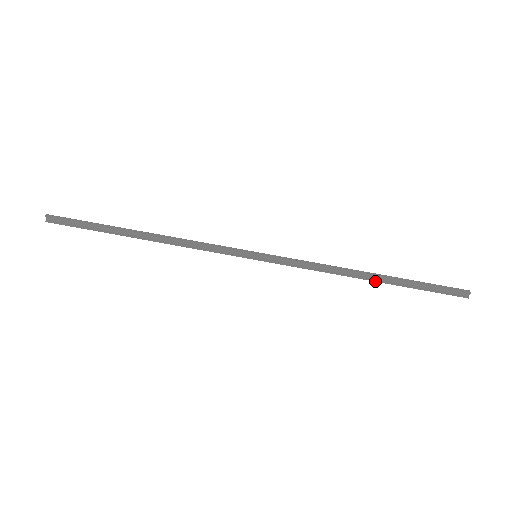
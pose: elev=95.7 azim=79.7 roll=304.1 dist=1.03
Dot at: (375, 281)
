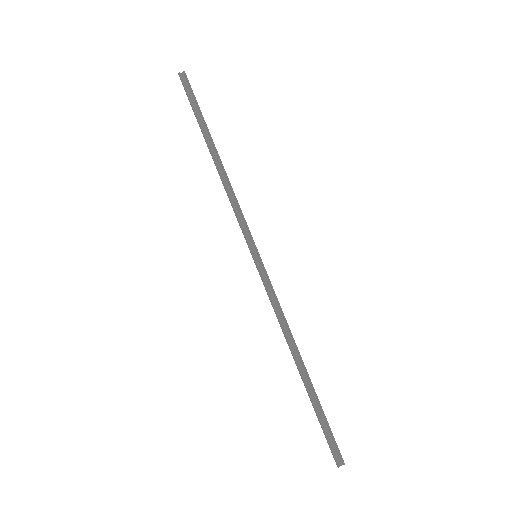
Dot at: (300, 372)
